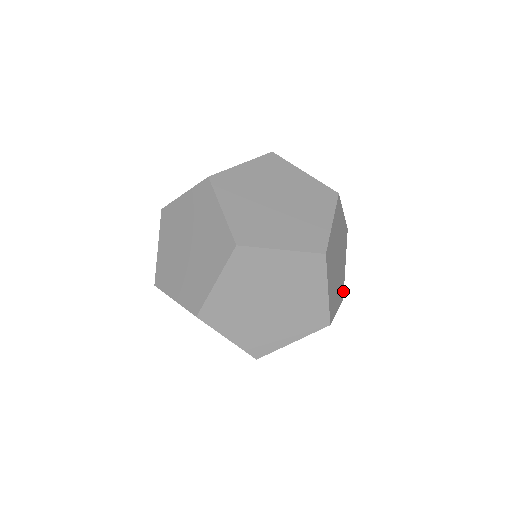
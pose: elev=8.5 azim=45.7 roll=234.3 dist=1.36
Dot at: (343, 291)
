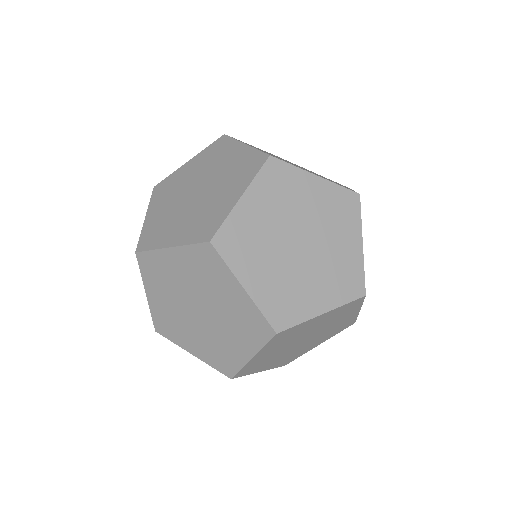
Dot at: (362, 284)
